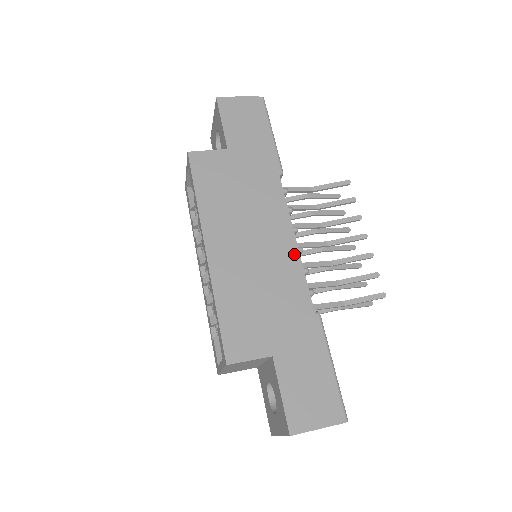
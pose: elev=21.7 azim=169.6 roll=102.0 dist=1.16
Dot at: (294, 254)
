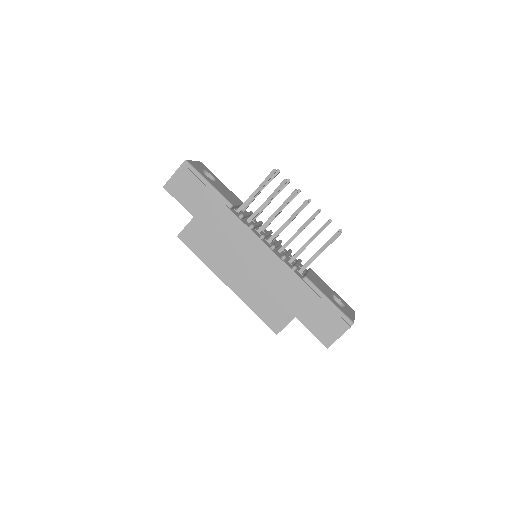
Dot at: (271, 254)
